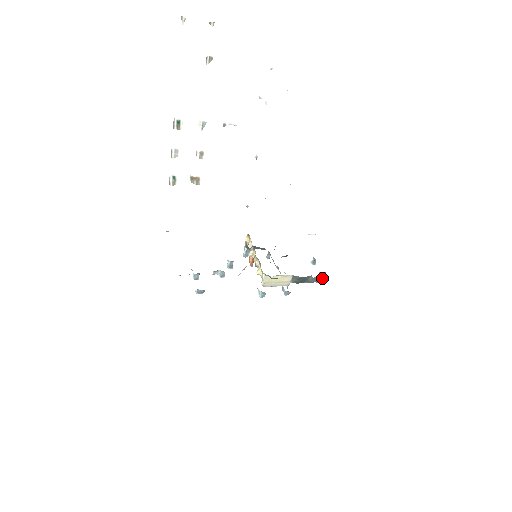
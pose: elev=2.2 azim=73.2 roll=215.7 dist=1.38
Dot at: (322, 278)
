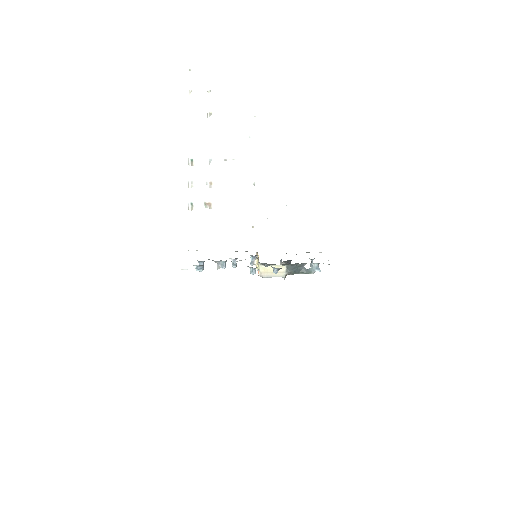
Dot at: (315, 269)
